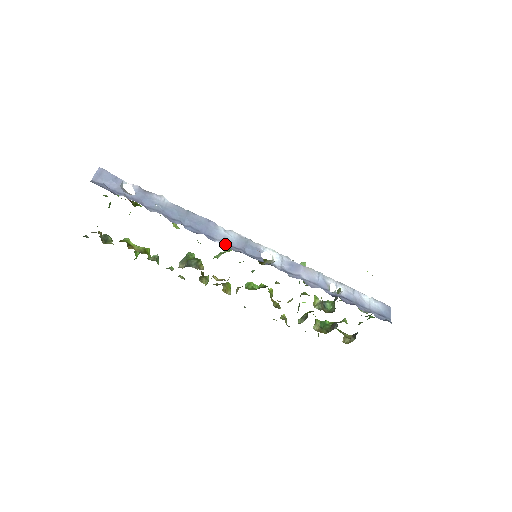
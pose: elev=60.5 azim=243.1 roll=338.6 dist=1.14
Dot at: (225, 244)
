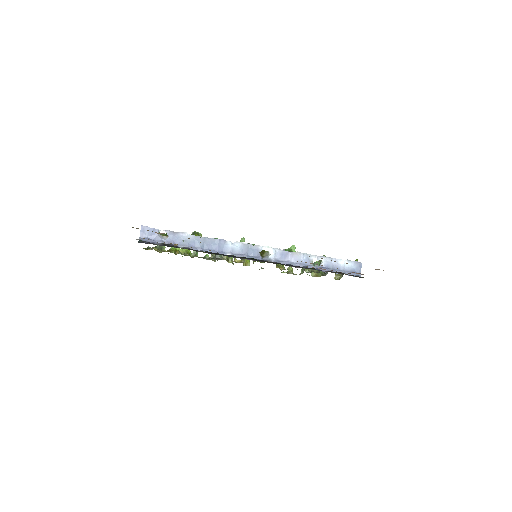
Dot at: (233, 254)
